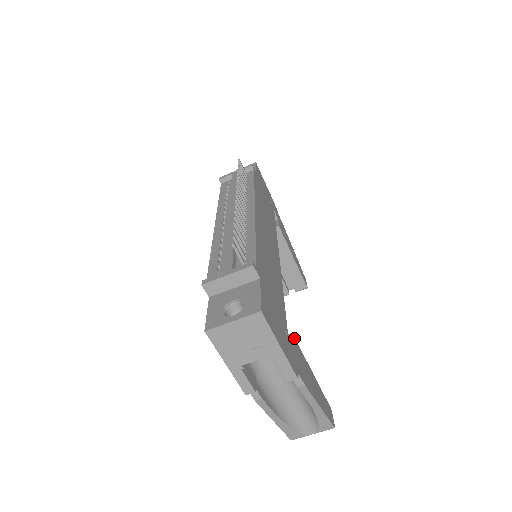
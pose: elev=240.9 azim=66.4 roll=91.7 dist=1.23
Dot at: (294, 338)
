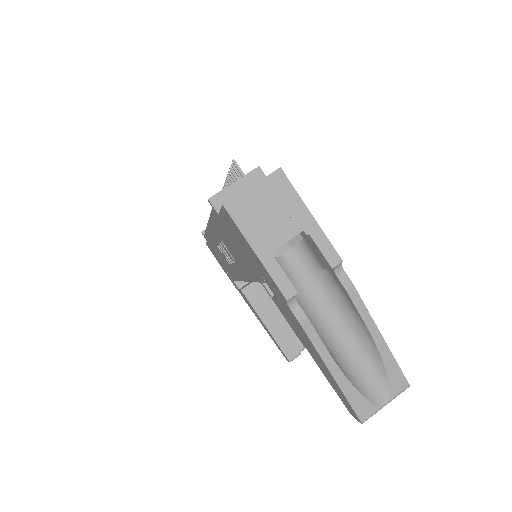
Dot at: occluded
